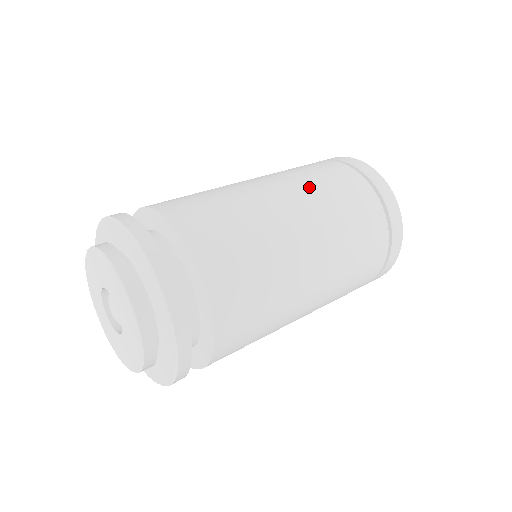
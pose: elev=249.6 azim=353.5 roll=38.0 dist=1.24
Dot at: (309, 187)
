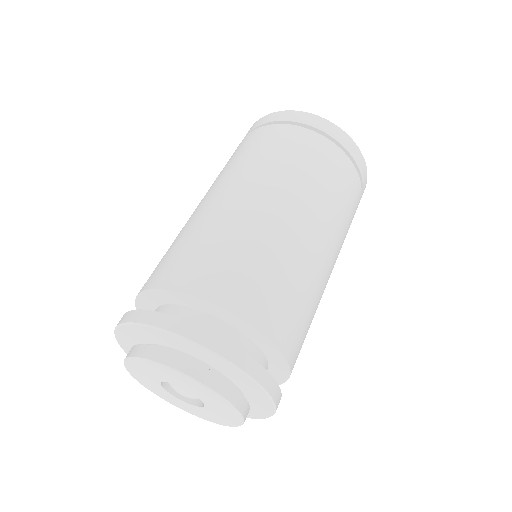
Dot at: (240, 169)
